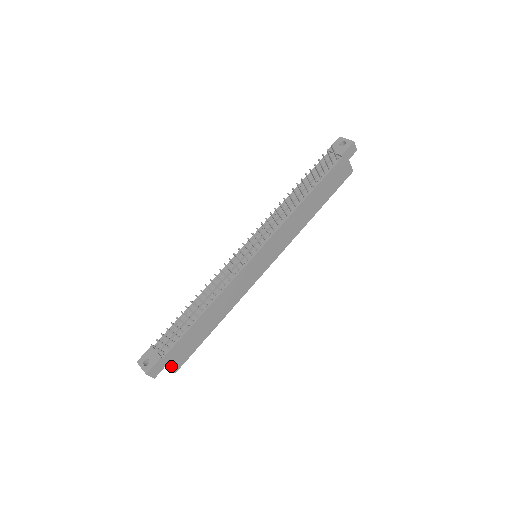
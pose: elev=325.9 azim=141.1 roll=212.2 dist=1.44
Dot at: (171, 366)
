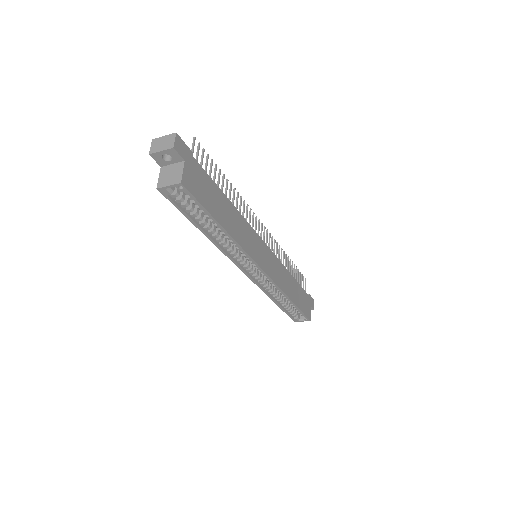
Dot at: (186, 172)
